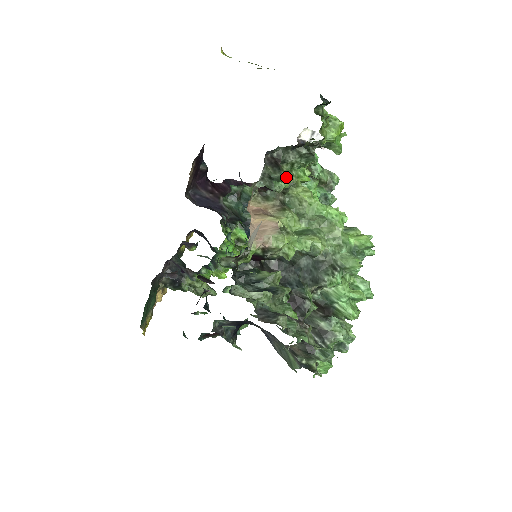
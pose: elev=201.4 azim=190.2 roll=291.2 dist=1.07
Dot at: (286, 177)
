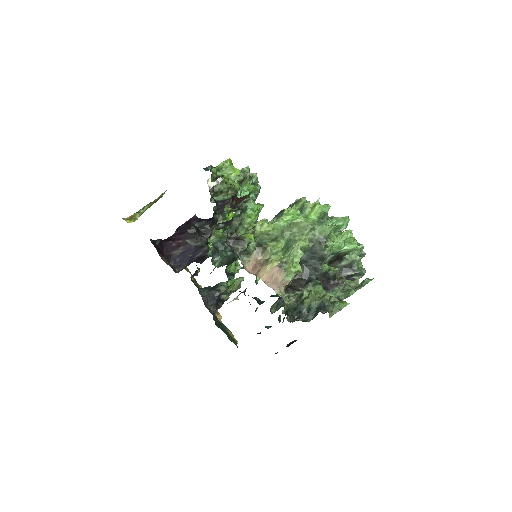
Dot at: (249, 238)
